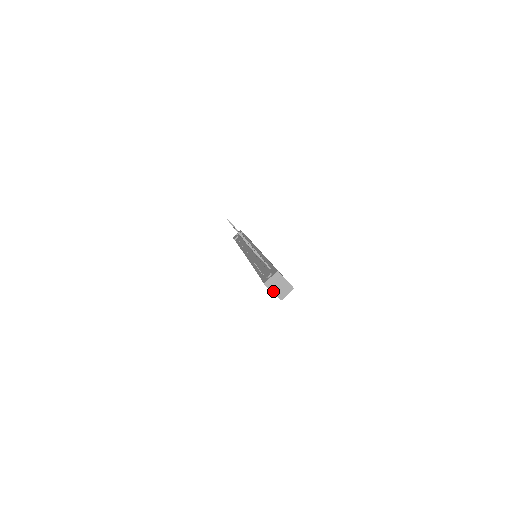
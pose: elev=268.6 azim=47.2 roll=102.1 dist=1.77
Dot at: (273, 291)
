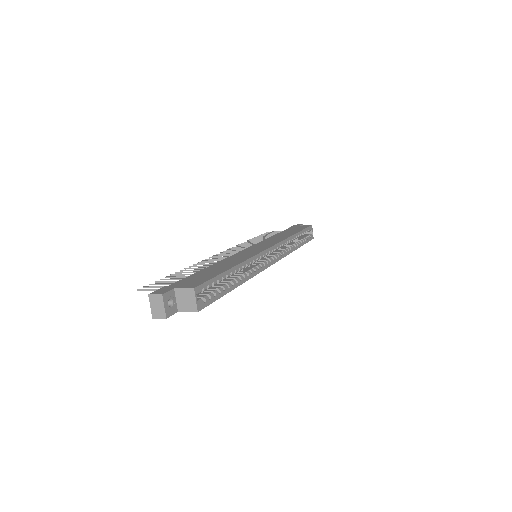
Dot at: (165, 316)
